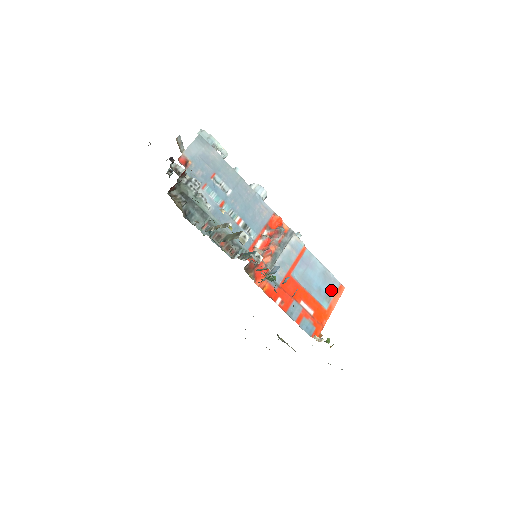
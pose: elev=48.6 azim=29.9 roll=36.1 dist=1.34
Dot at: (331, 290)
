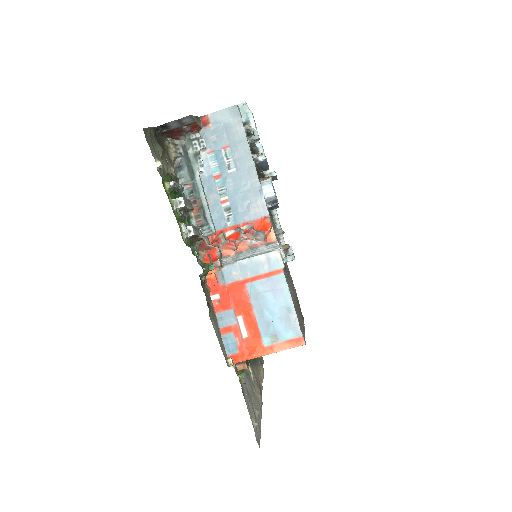
Dot at: (285, 333)
